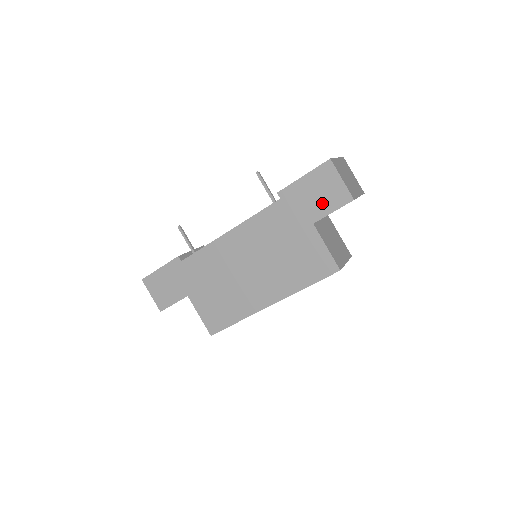
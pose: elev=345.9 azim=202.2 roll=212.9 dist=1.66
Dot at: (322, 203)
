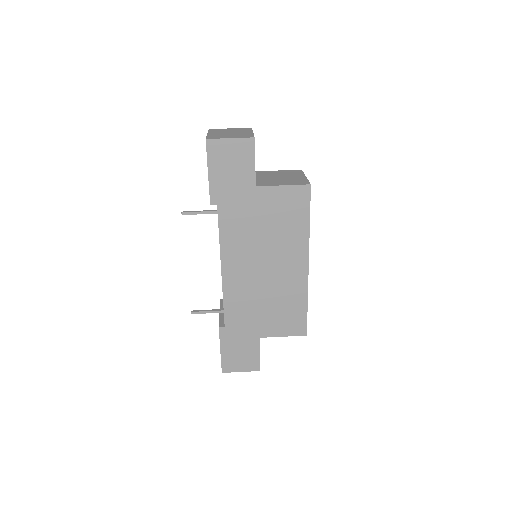
Dot at: (242, 168)
